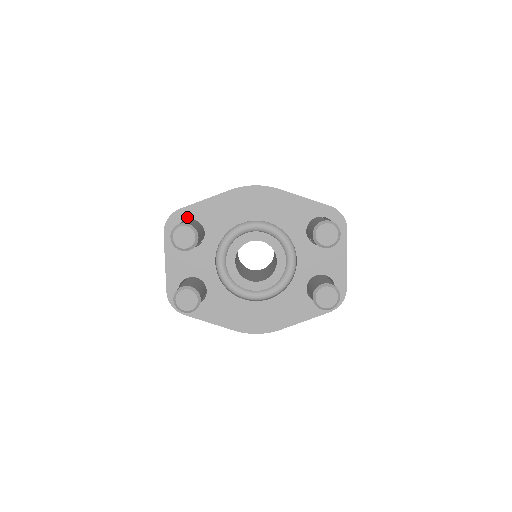
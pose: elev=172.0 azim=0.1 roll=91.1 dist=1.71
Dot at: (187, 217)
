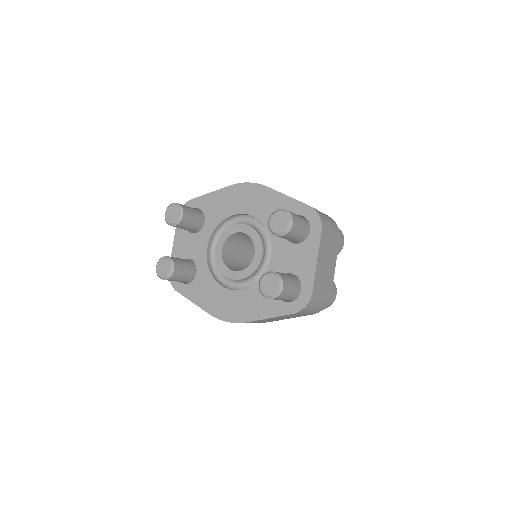
Dot at: (195, 206)
